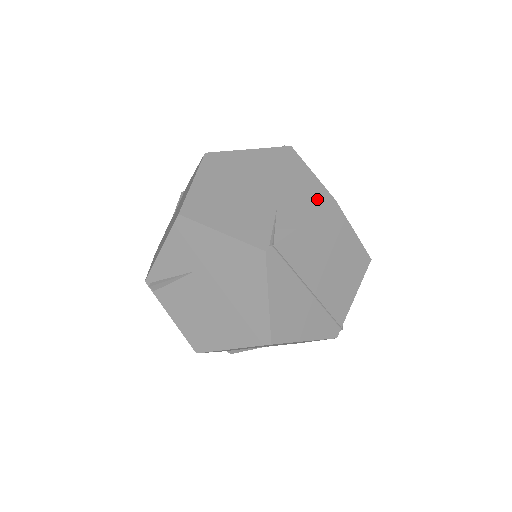
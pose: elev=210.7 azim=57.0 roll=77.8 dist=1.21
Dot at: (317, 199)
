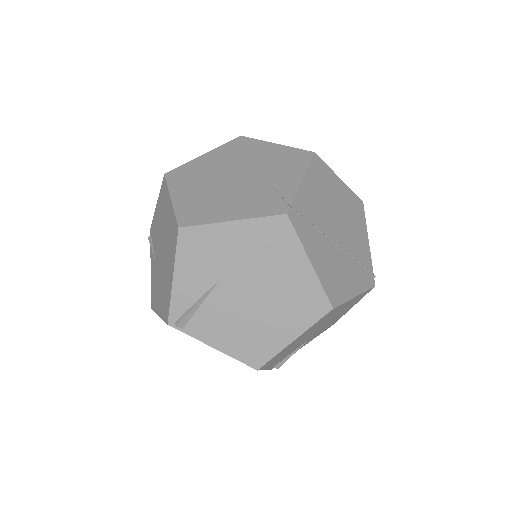
Dot at: (298, 158)
